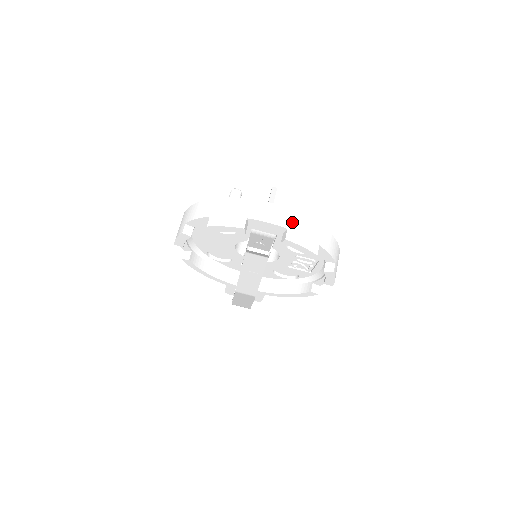
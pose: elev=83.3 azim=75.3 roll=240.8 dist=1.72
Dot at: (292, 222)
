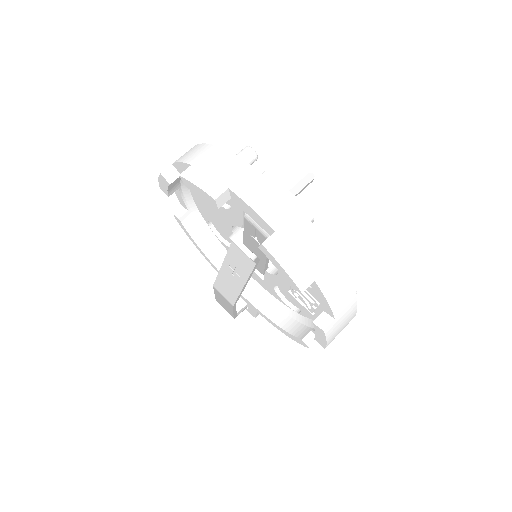
Dot at: (288, 226)
